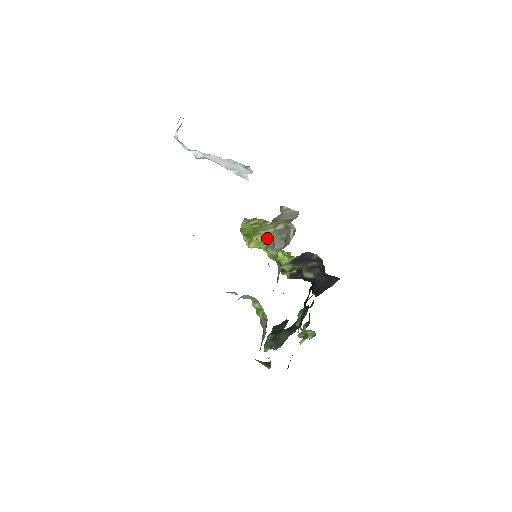
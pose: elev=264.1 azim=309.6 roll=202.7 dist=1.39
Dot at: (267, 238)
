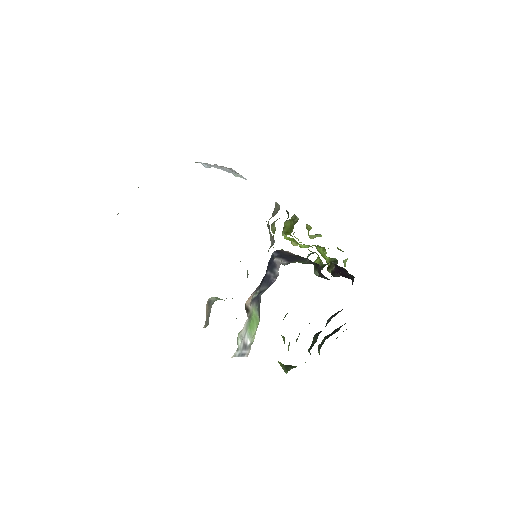
Dot at: (273, 236)
